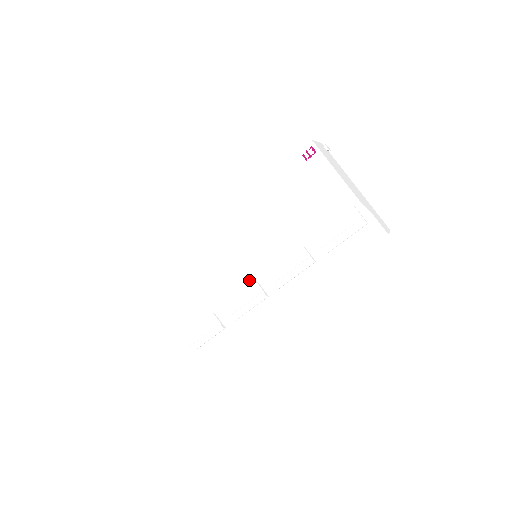
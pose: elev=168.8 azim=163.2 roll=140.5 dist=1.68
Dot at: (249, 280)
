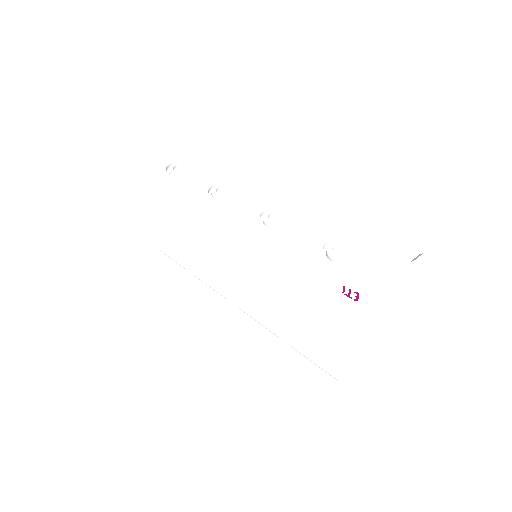
Dot at: (224, 277)
